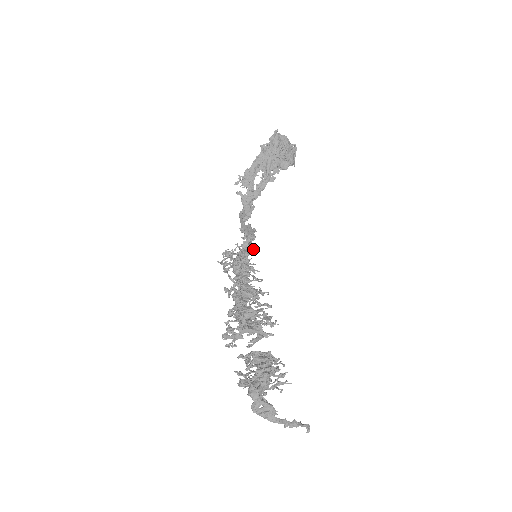
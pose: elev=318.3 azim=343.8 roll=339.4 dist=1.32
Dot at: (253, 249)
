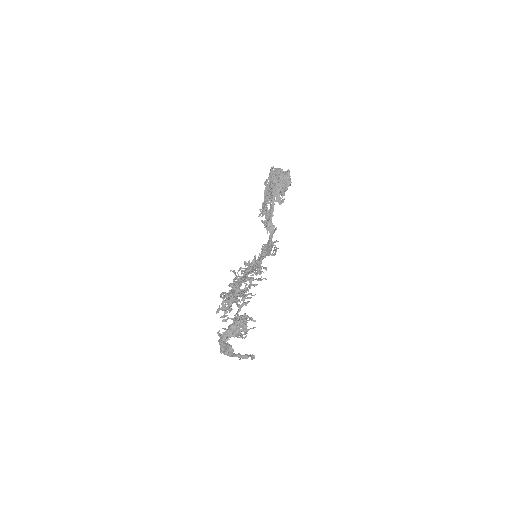
Dot at: (274, 255)
